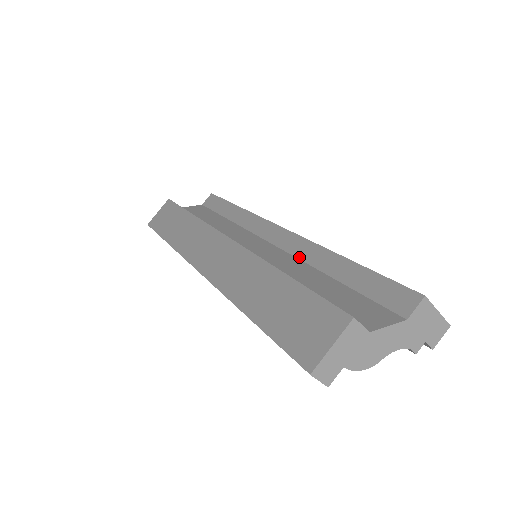
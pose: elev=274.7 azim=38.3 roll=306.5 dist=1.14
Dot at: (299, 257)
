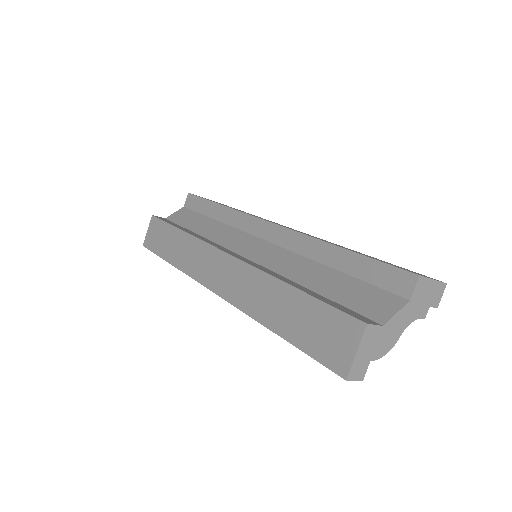
Dot at: (296, 251)
